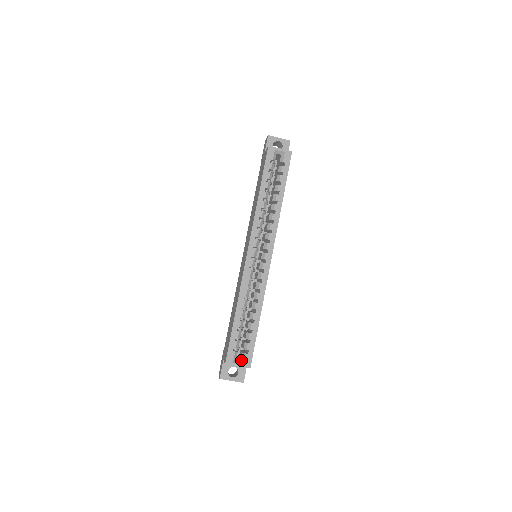
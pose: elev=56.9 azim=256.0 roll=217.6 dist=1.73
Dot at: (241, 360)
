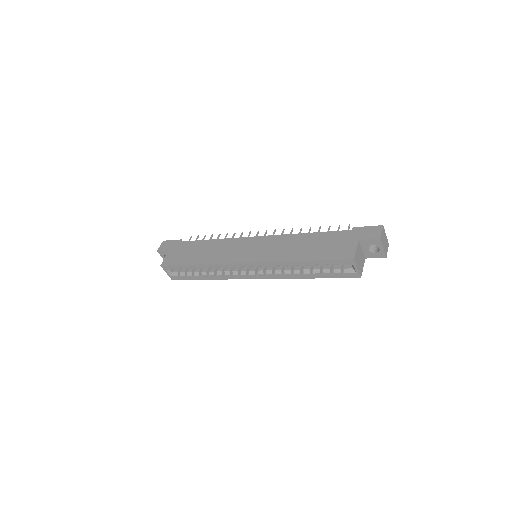
Dot at: (172, 273)
